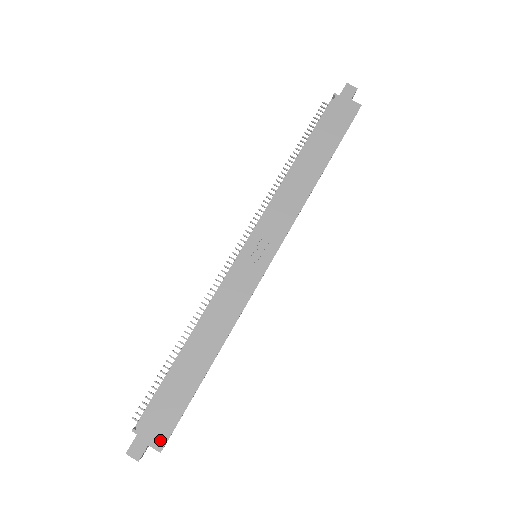
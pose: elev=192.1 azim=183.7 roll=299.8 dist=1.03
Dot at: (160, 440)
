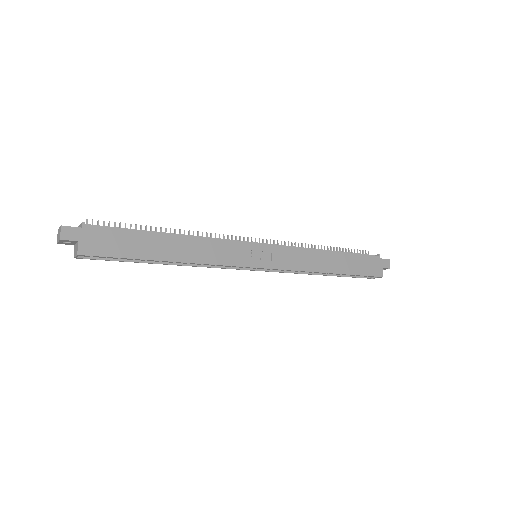
Dot at: (88, 249)
